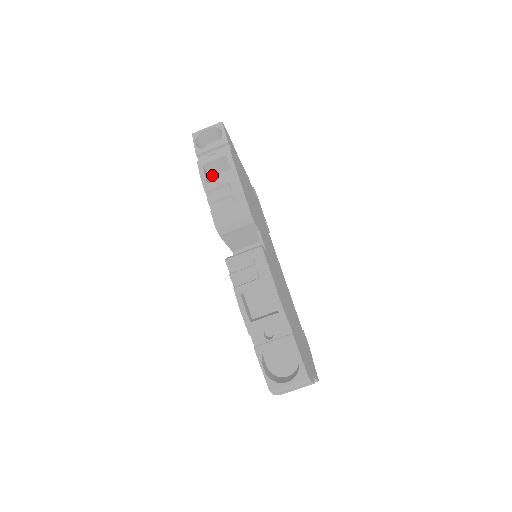
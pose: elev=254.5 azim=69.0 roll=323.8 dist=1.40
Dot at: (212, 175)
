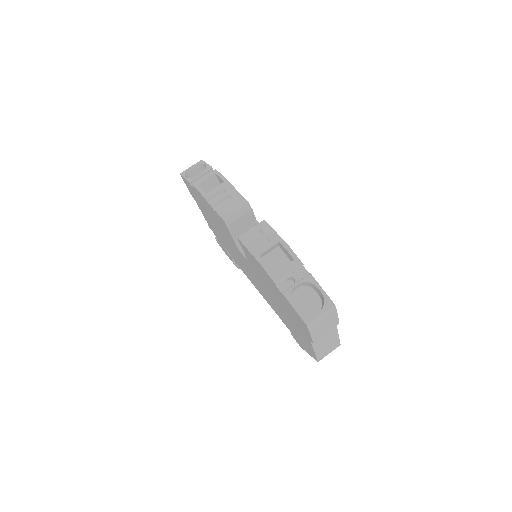
Dot at: occluded
